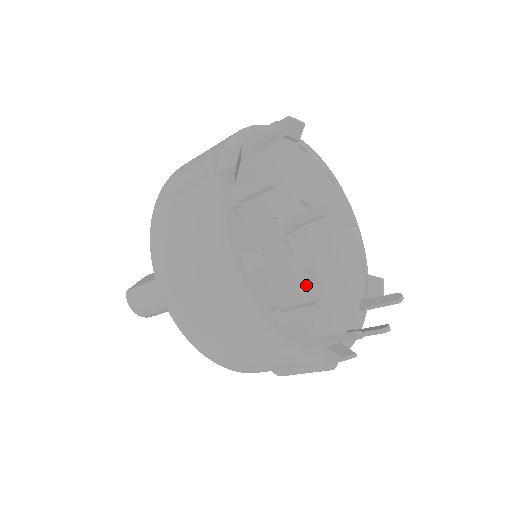
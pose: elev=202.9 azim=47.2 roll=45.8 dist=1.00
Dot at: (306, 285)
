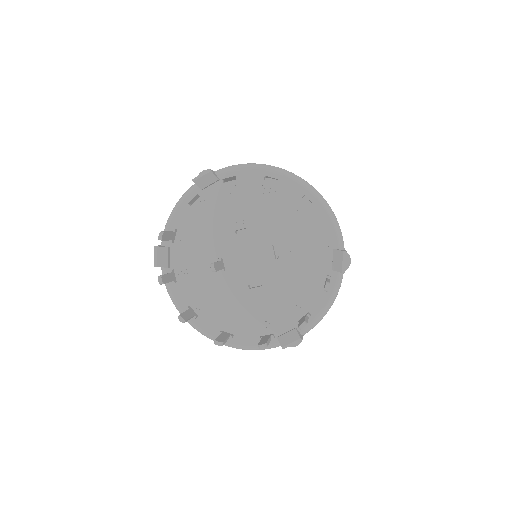
Dot at: (252, 299)
